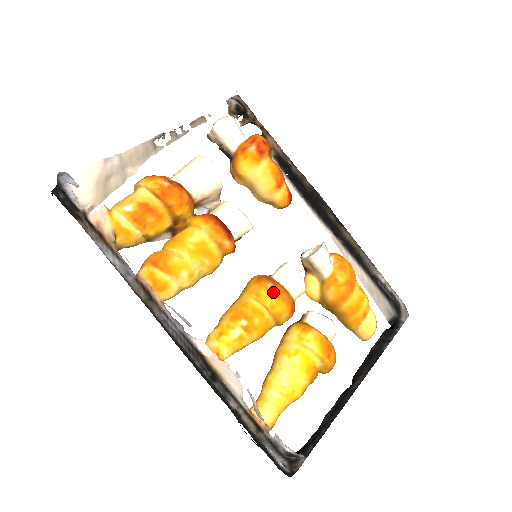
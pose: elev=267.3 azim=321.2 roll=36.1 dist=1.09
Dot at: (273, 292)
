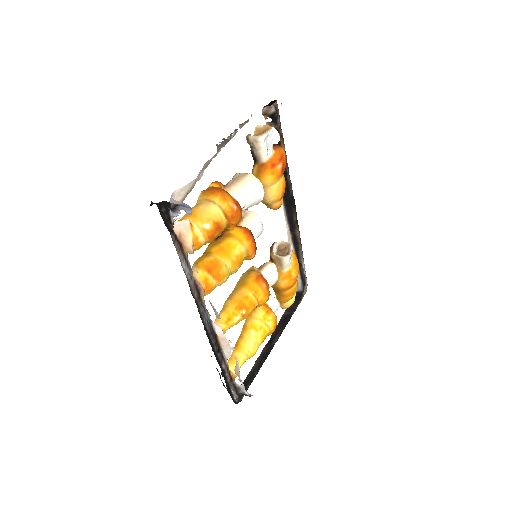
Dot at: (265, 291)
